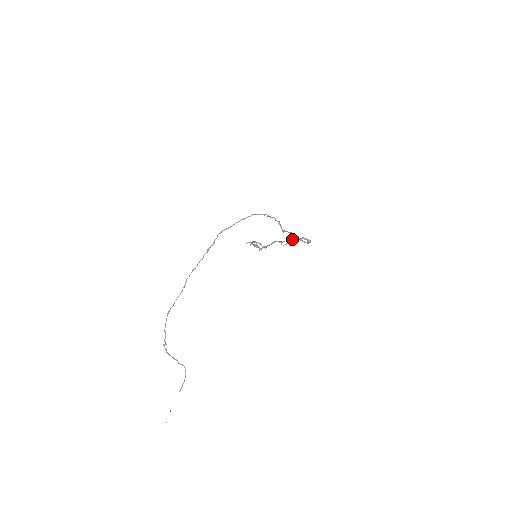
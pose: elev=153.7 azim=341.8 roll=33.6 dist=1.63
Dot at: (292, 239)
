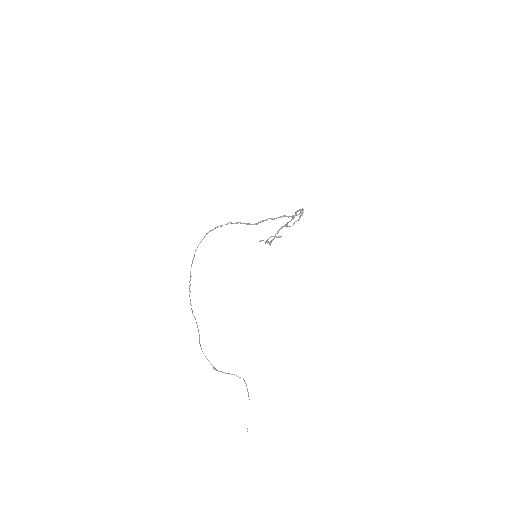
Dot at: (301, 214)
